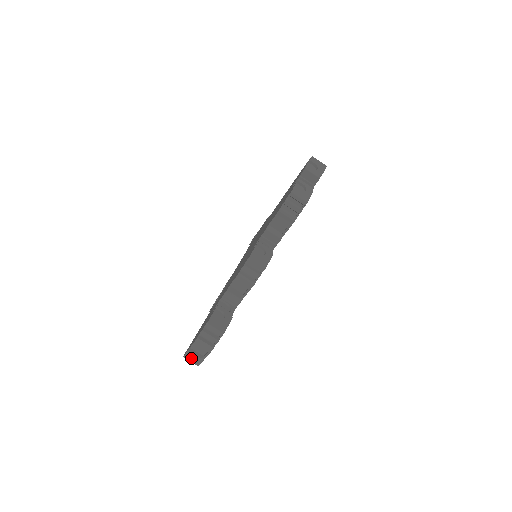
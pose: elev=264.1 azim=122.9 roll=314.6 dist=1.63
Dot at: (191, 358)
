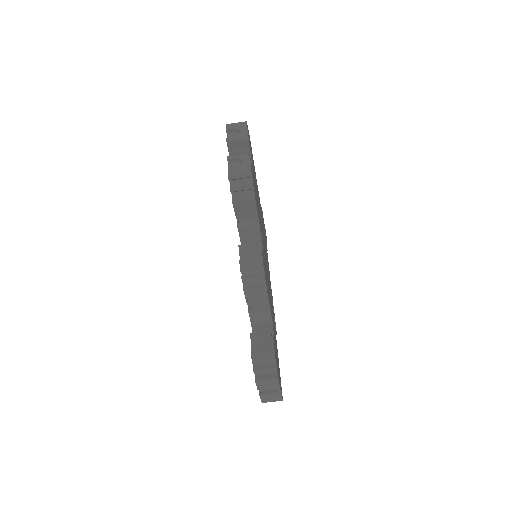
Dot at: (269, 399)
